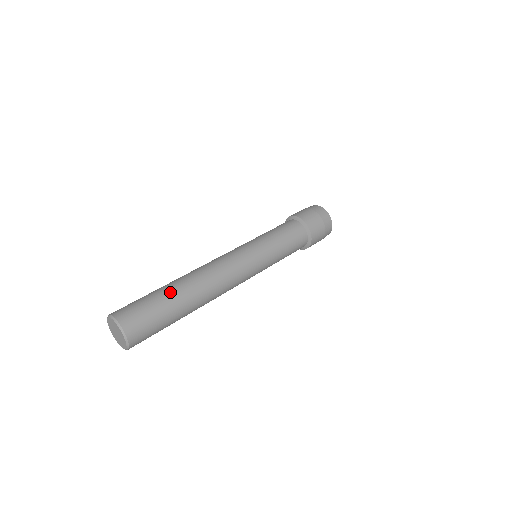
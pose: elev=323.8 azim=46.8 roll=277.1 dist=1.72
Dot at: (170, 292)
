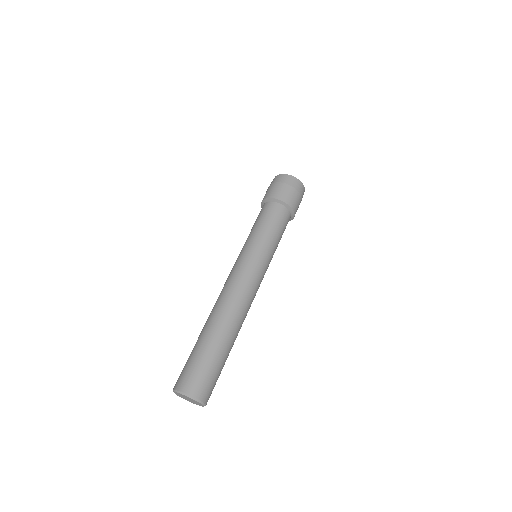
Dot at: (224, 348)
